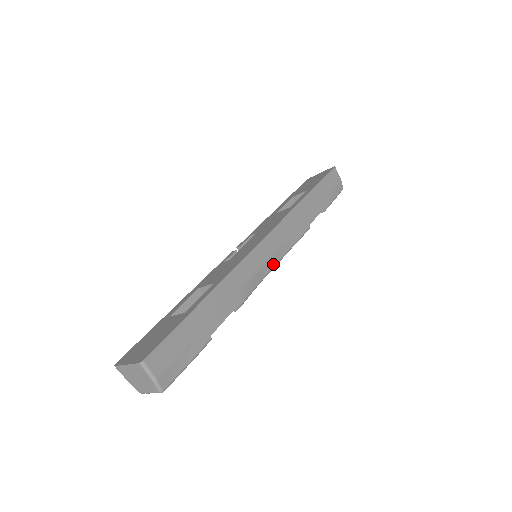
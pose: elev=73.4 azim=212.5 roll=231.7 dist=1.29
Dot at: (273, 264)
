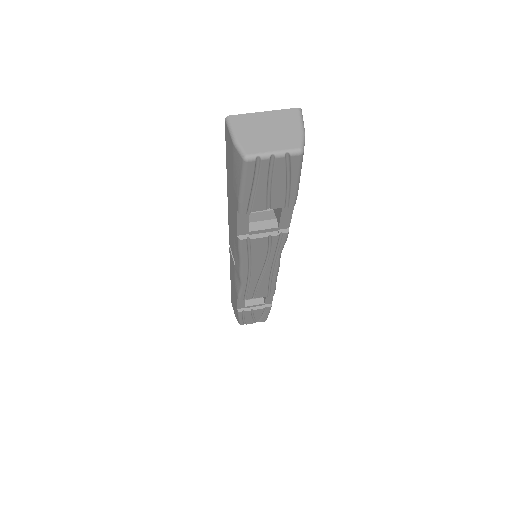
Dot at: occluded
